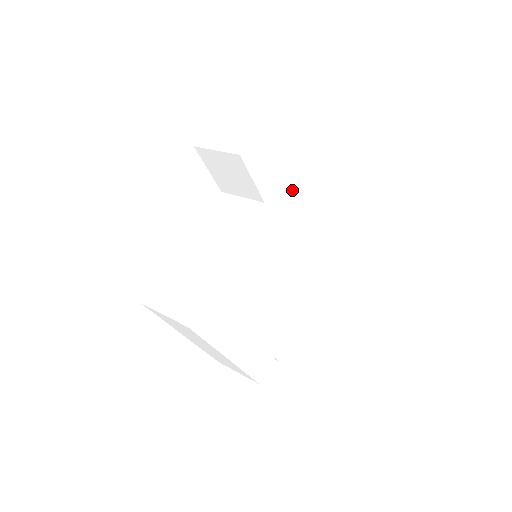
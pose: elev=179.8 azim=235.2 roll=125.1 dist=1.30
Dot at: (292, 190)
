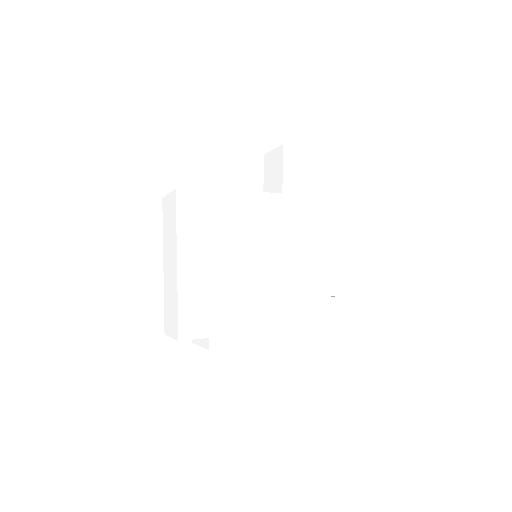
Dot at: (309, 216)
